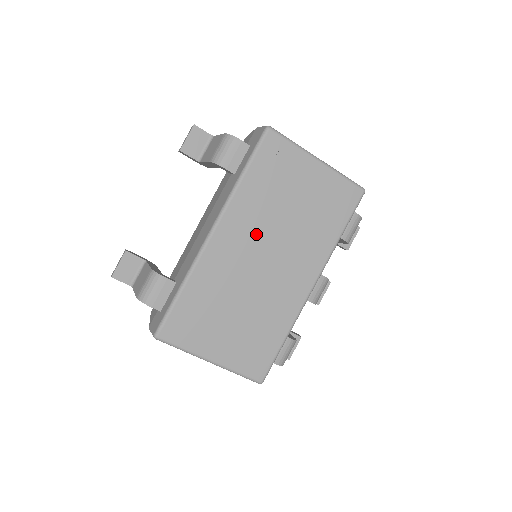
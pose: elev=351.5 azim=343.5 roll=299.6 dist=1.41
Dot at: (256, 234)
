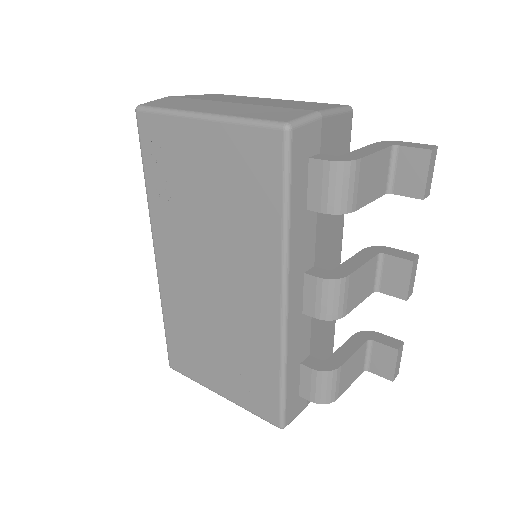
Dot at: (189, 248)
